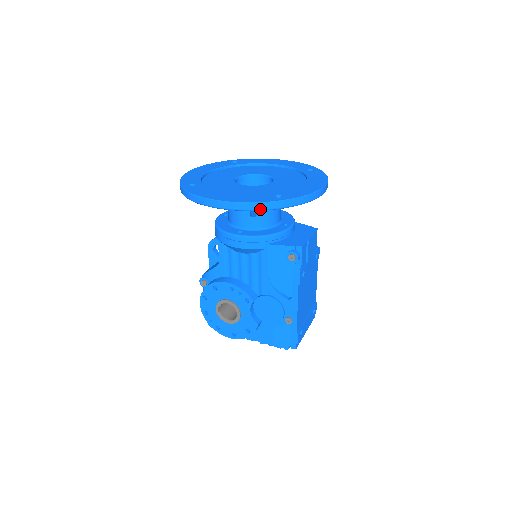
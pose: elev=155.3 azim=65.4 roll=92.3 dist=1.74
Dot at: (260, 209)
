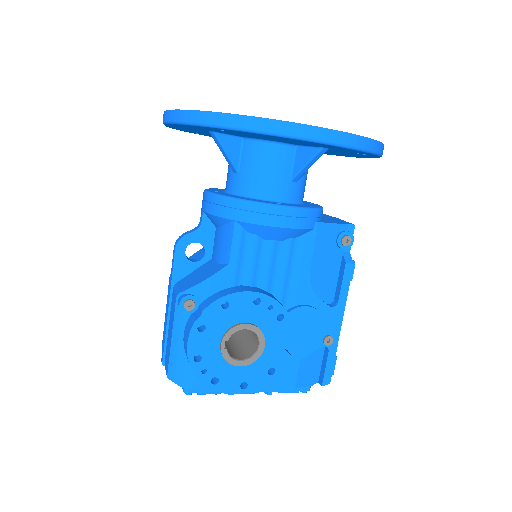
Dot at: (366, 149)
